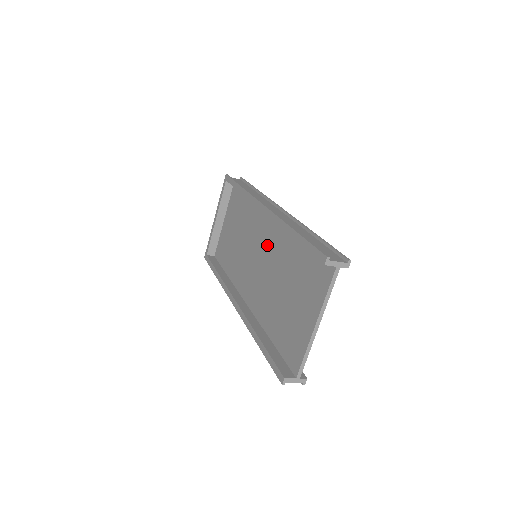
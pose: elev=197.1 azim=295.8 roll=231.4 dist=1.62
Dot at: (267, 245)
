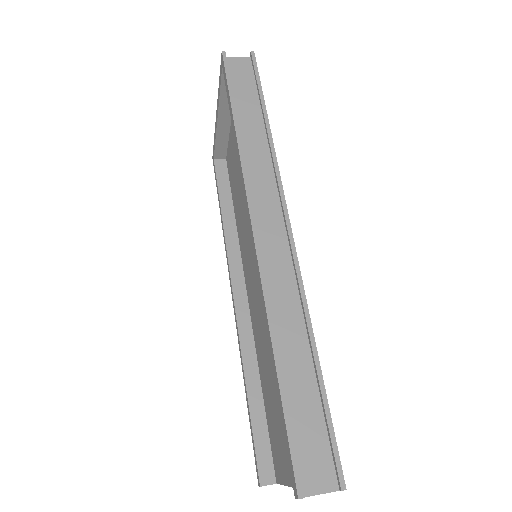
Dot at: occluded
